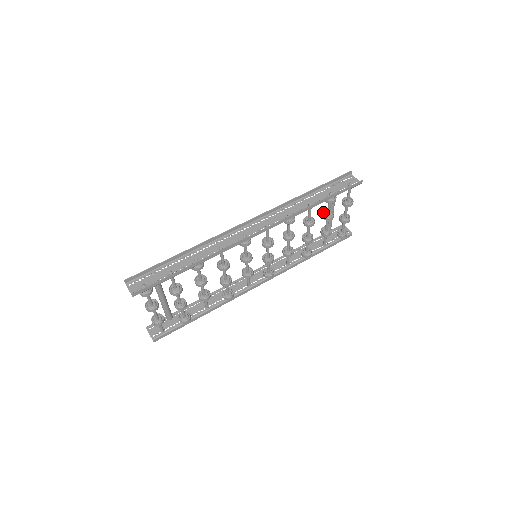
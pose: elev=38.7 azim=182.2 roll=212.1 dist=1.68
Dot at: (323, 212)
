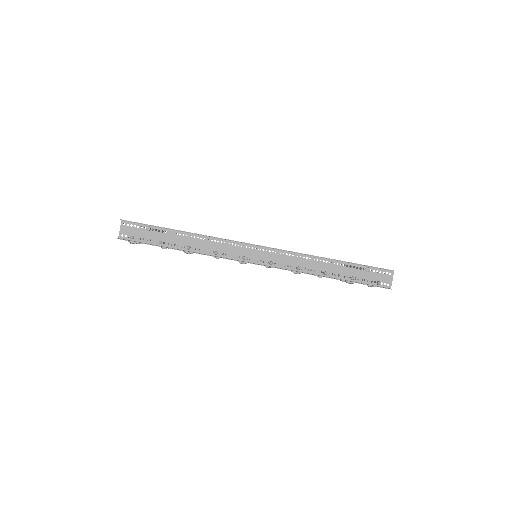
Dot at: occluded
